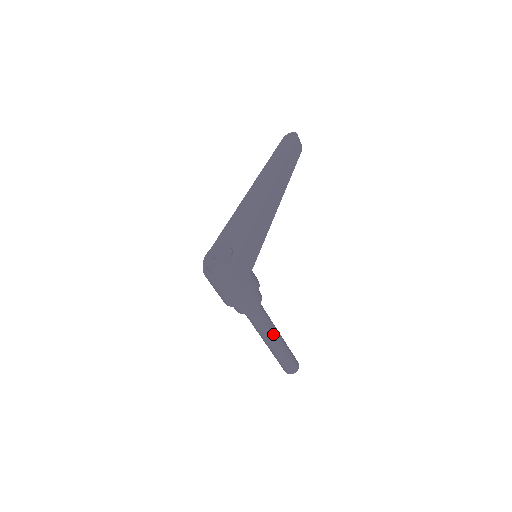
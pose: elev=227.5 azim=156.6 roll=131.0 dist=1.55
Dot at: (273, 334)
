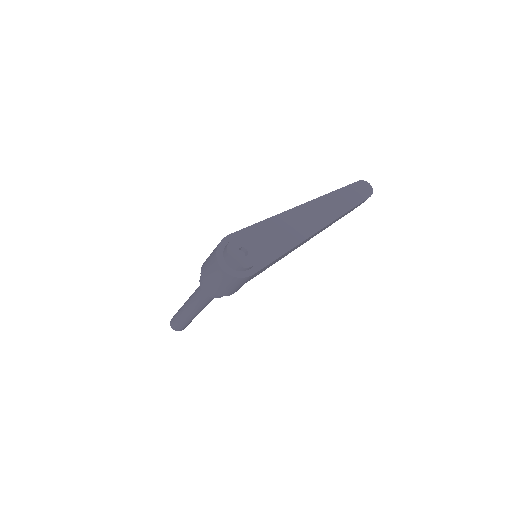
Dot at: (202, 309)
